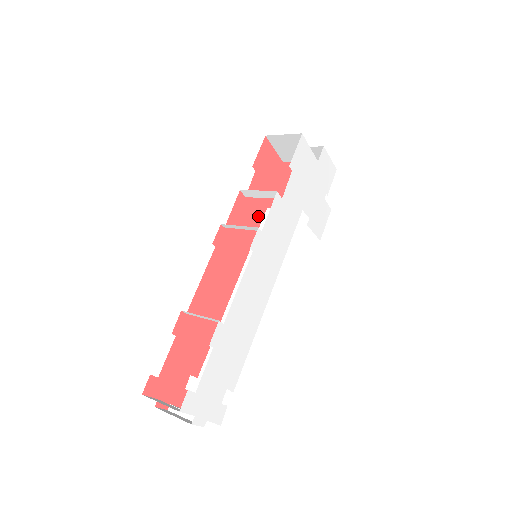
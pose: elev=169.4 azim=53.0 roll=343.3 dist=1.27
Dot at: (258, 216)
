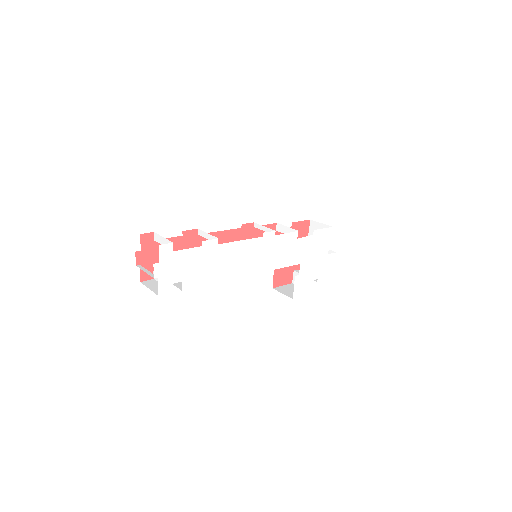
Dot at: occluded
